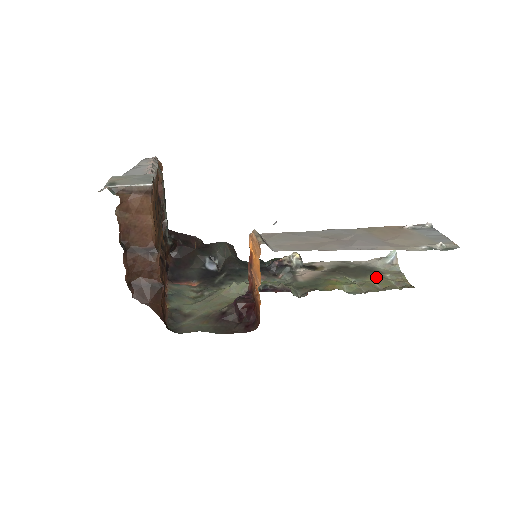
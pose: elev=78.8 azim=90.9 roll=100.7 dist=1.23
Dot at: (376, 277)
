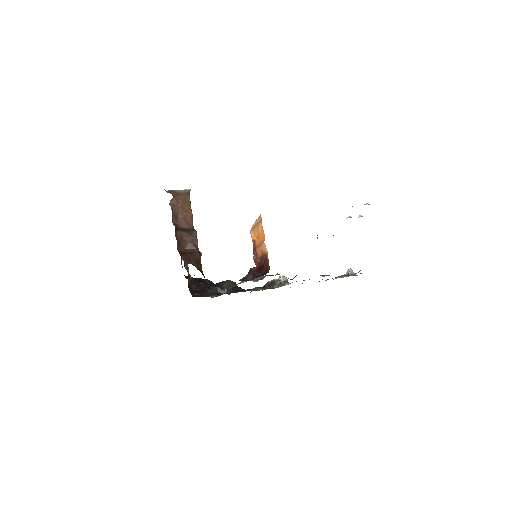
Dot at: (341, 276)
